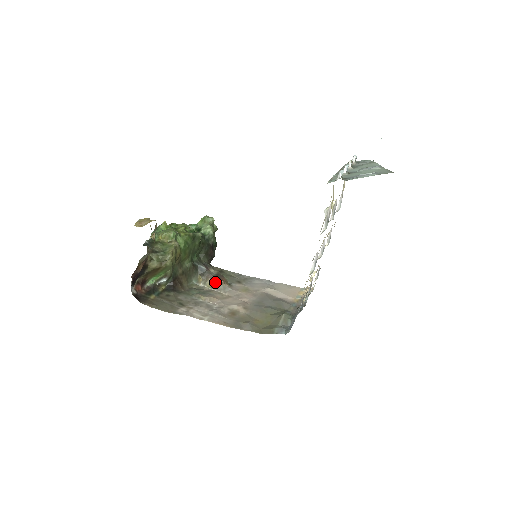
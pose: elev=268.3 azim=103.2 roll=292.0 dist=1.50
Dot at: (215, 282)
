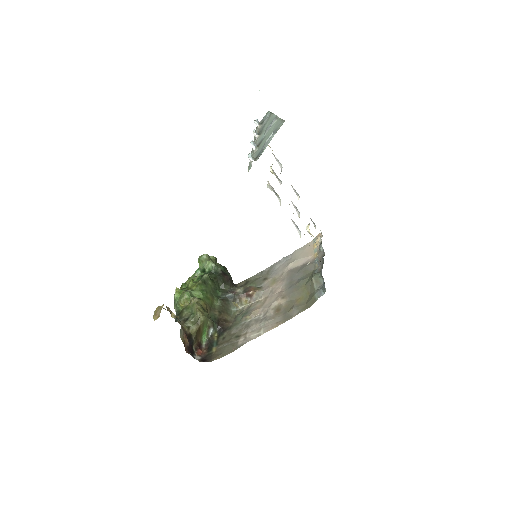
Dot at: (248, 297)
